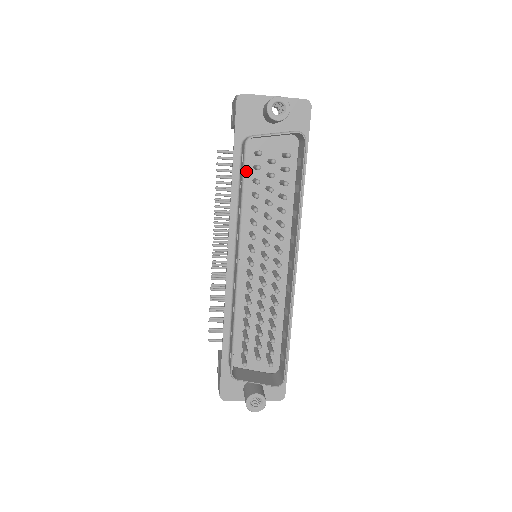
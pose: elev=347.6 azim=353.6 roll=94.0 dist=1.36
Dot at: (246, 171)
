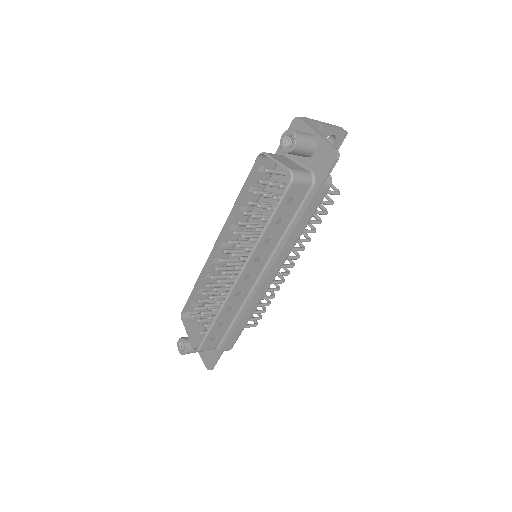
Dot at: occluded
